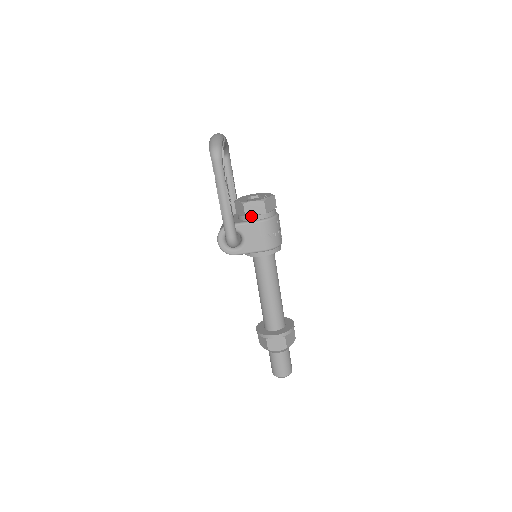
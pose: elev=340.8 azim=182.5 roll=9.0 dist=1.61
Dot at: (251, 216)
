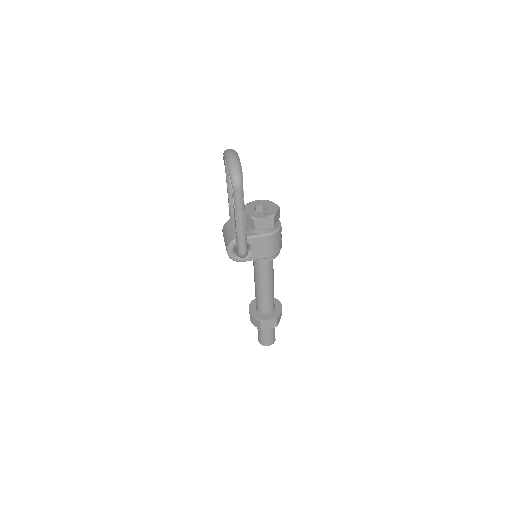
Dot at: (260, 230)
